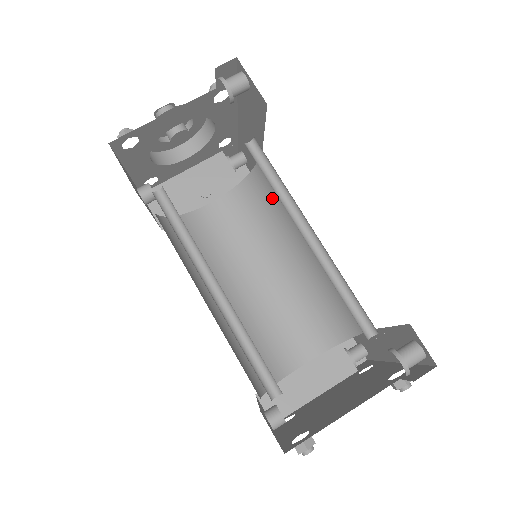
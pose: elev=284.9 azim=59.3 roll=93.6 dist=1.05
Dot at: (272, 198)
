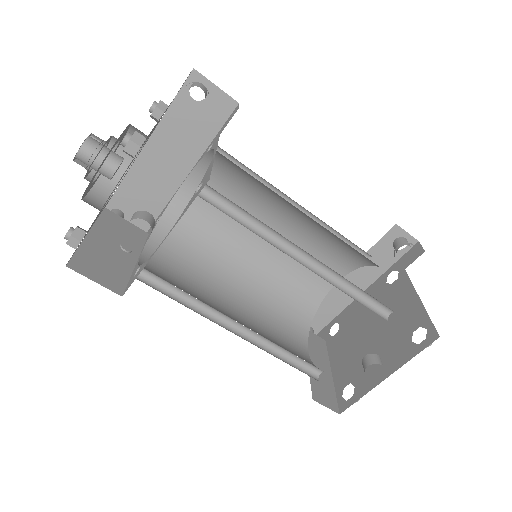
Dot at: (202, 223)
